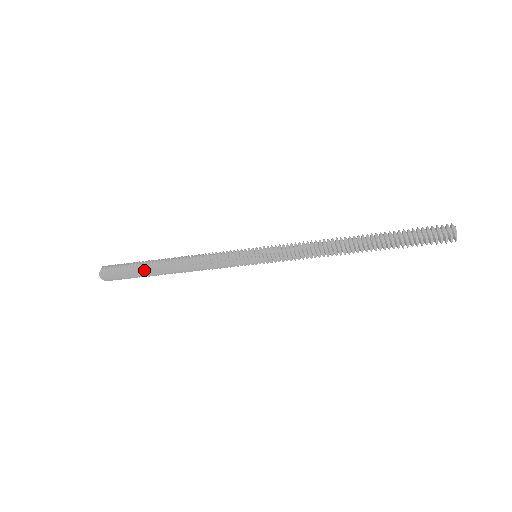
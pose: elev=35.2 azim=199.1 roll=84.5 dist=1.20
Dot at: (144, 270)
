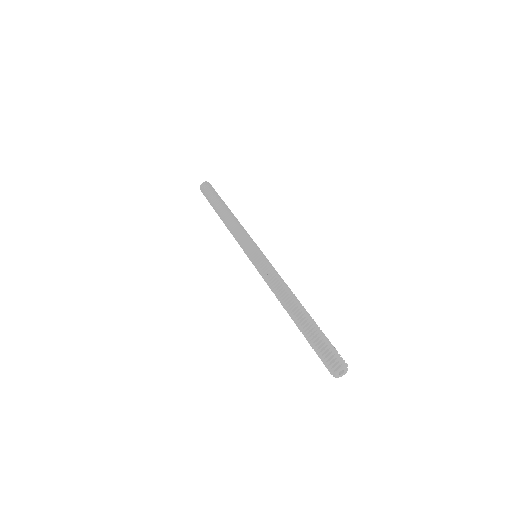
Dot at: (213, 205)
